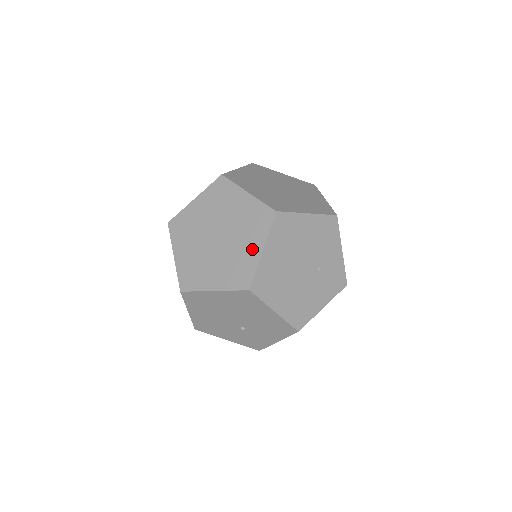
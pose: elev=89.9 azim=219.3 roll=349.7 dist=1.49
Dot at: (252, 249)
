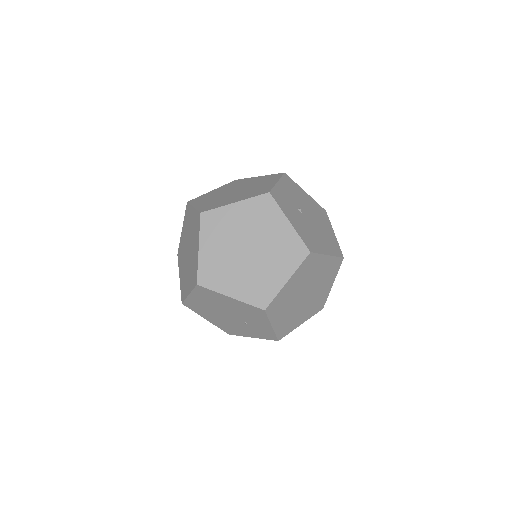
Dot at: (188, 286)
